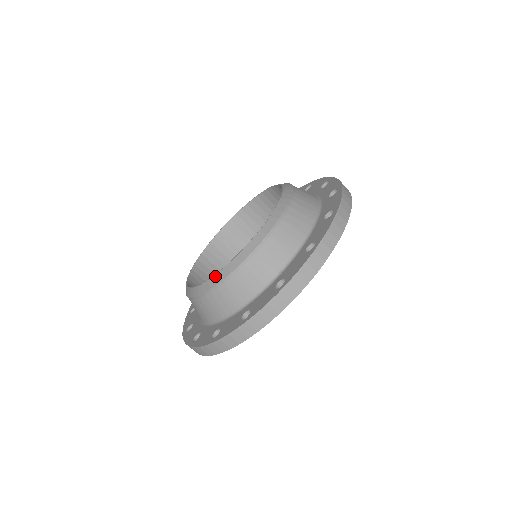
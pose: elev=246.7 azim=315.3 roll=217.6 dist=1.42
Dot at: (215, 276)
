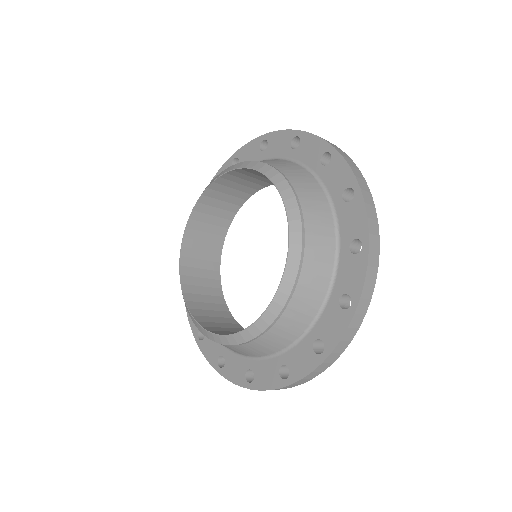
Dot at: (214, 335)
